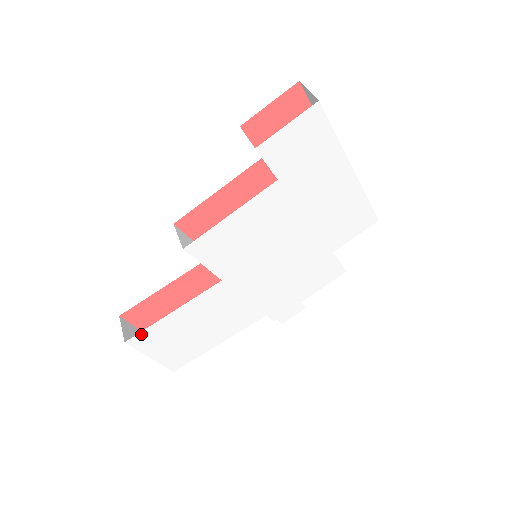
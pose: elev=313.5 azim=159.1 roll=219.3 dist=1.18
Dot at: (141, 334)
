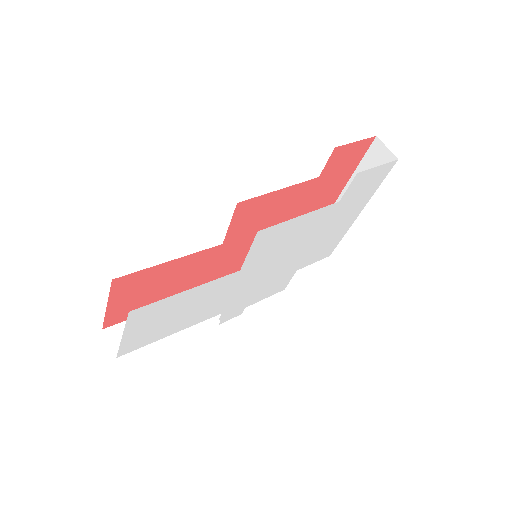
Dot at: (147, 306)
